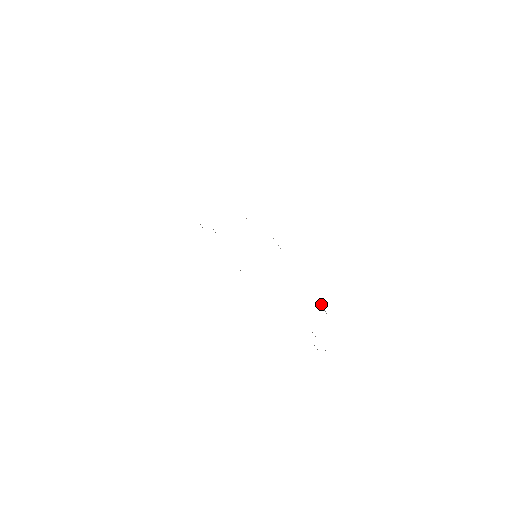
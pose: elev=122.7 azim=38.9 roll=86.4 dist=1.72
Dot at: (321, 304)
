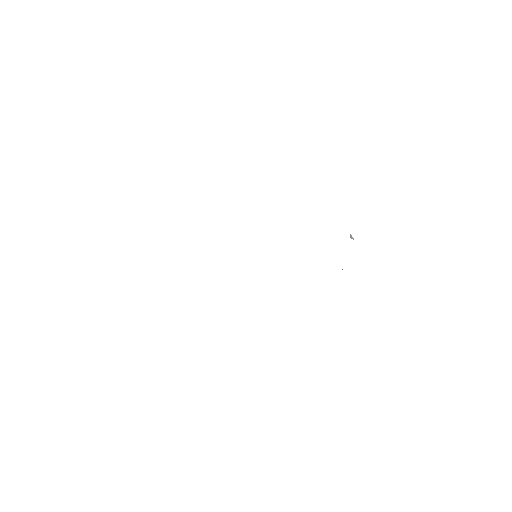
Dot at: occluded
